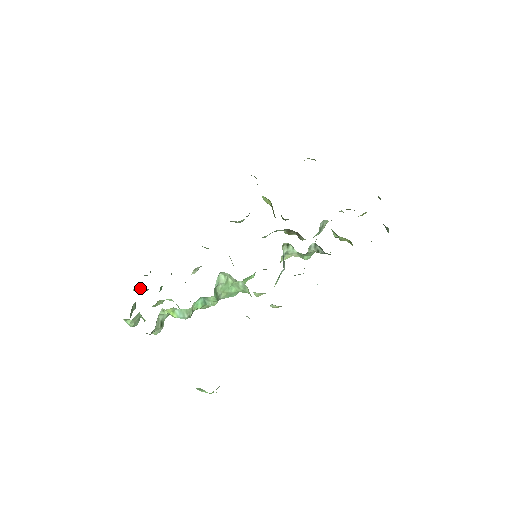
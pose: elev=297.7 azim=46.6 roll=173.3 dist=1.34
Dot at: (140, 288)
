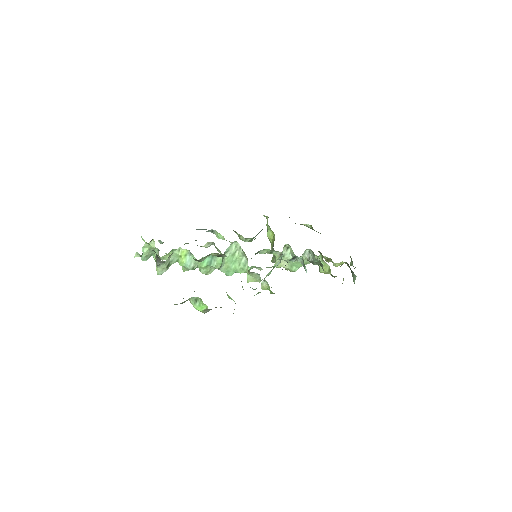
Dot at: (154, 245)
